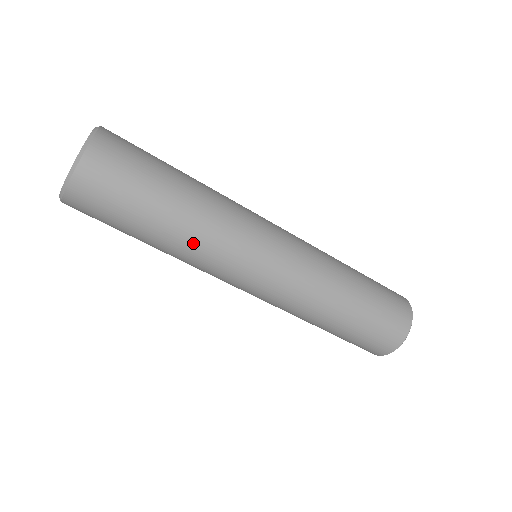
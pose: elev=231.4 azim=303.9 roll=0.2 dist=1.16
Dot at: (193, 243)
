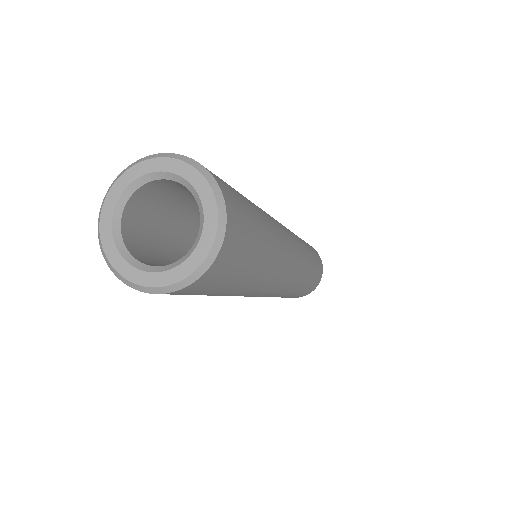
Dot at: (273, 268)
